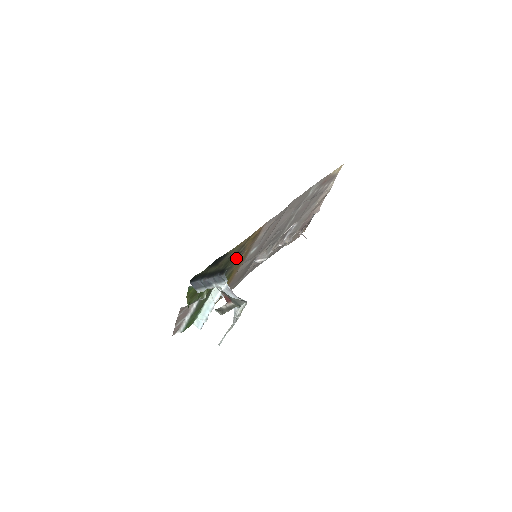
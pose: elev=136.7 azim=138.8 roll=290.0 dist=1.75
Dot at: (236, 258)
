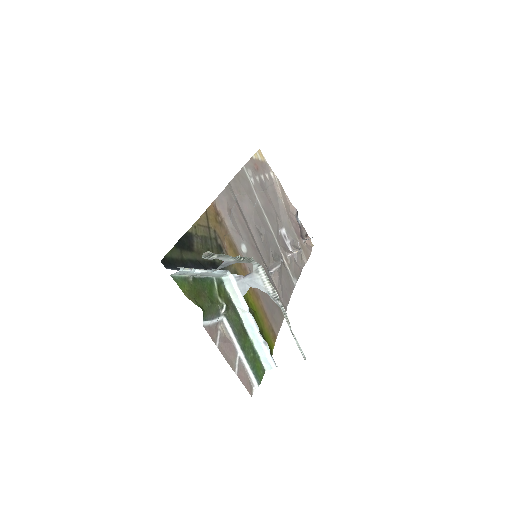
Dot at: (219, 249)
